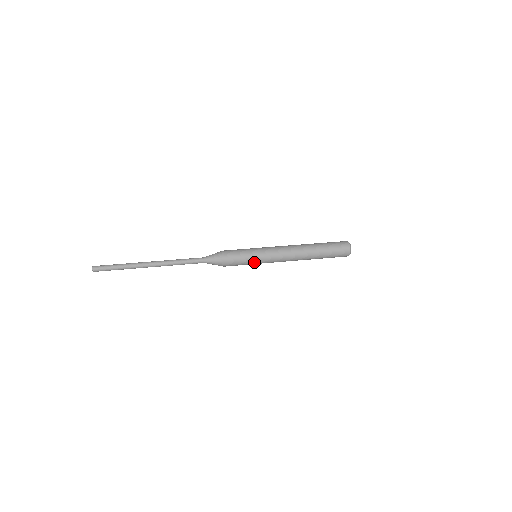
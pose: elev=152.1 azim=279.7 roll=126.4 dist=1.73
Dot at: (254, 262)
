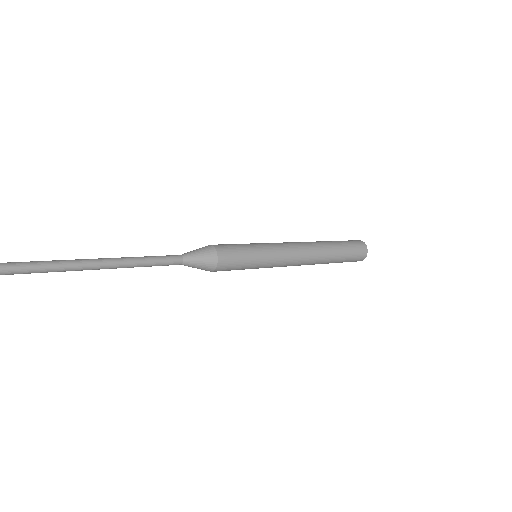
Dot at: (253, 268)
